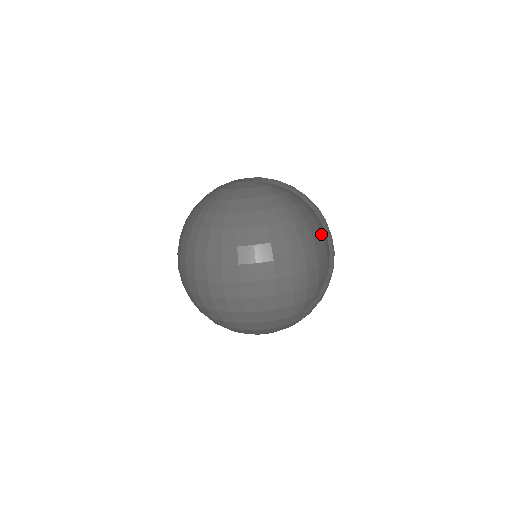
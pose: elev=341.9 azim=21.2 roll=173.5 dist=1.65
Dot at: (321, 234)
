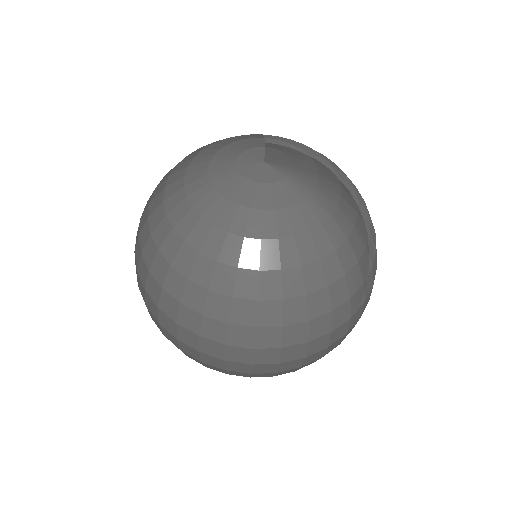
Dot at: (376, 255)
